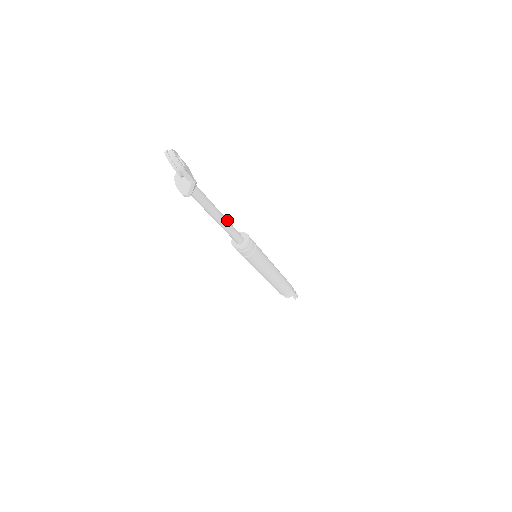
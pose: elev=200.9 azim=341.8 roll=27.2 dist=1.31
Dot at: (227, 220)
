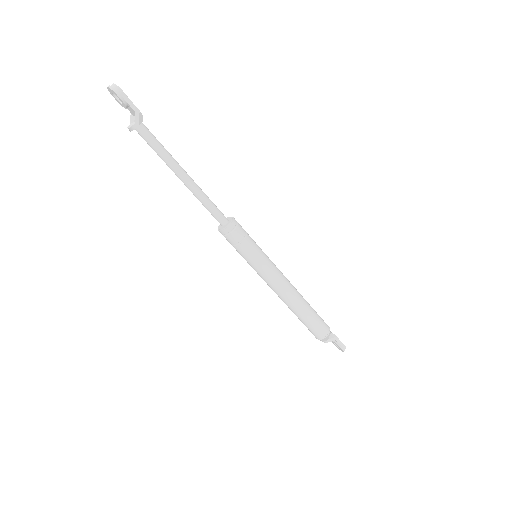
Dot at: (198, 186)
